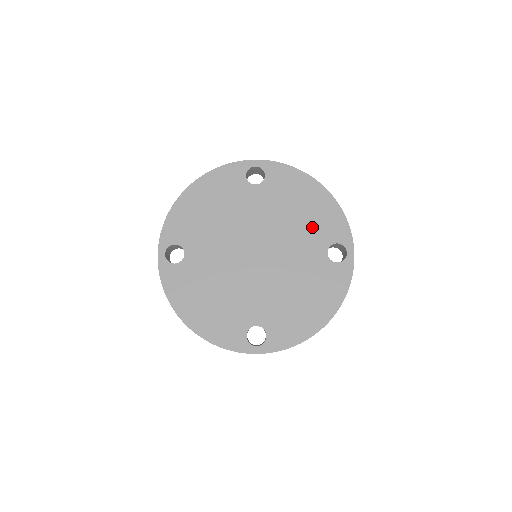
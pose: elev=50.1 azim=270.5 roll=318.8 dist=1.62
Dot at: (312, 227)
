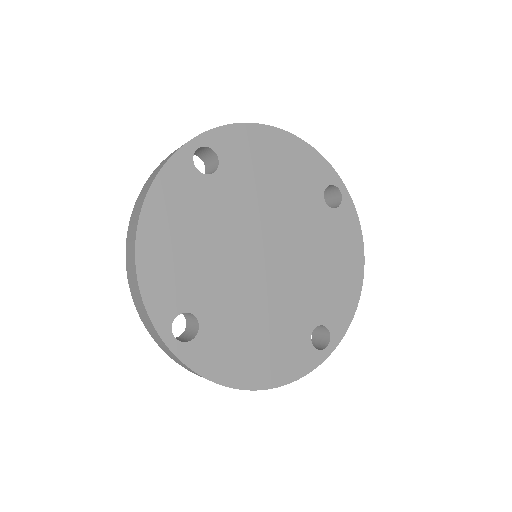
Dot at: (326, 292)
